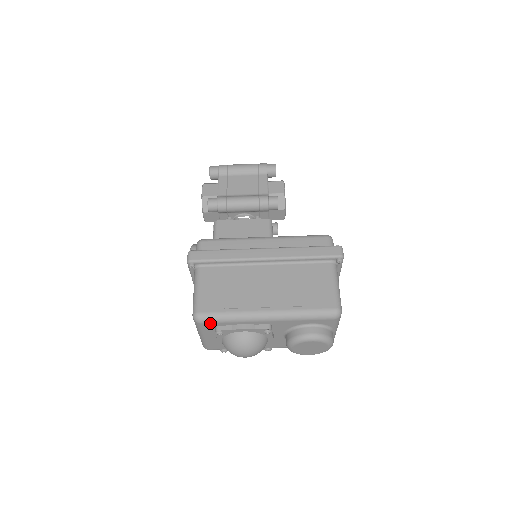
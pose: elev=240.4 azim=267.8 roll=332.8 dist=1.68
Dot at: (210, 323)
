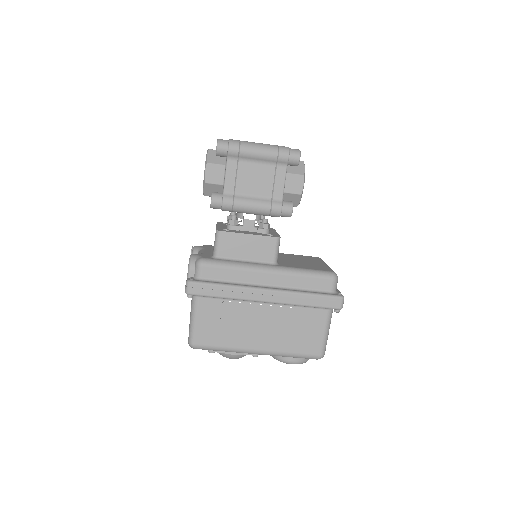
Dot at: (204, 349)
